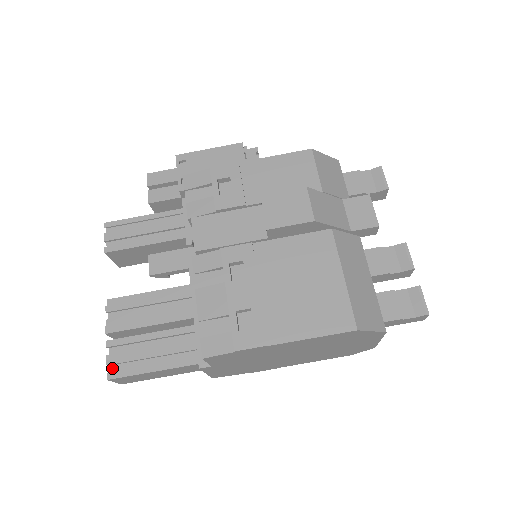
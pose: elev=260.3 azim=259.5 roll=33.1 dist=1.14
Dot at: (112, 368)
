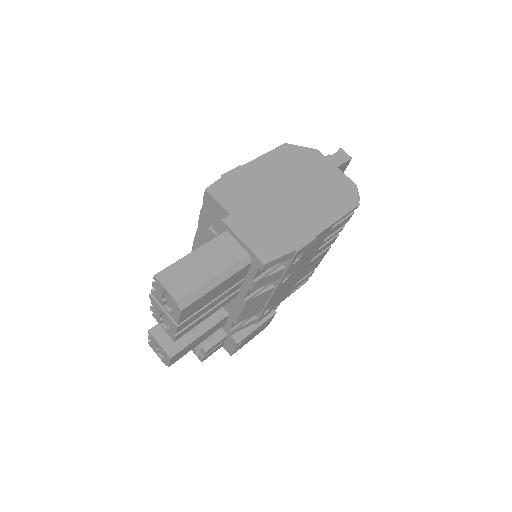
Dot at: occluded
